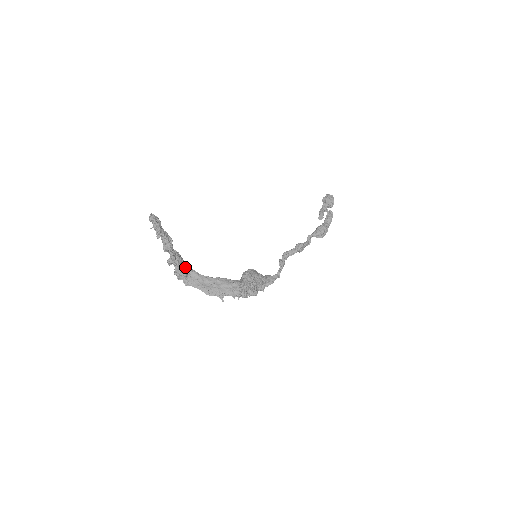
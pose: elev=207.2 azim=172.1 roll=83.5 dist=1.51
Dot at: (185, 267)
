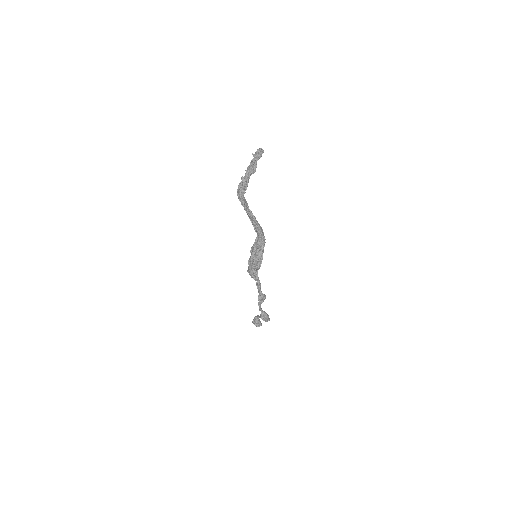
Dot at: occluded
